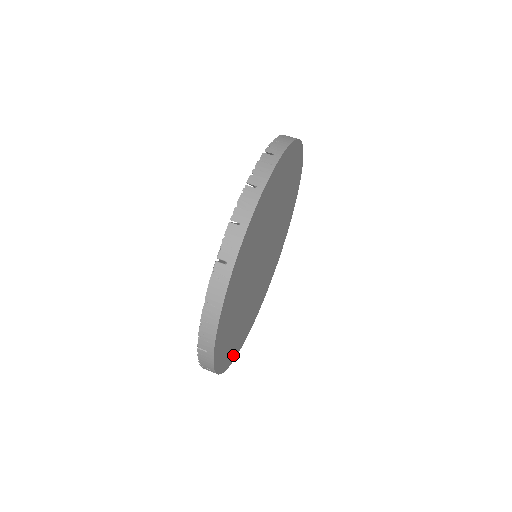
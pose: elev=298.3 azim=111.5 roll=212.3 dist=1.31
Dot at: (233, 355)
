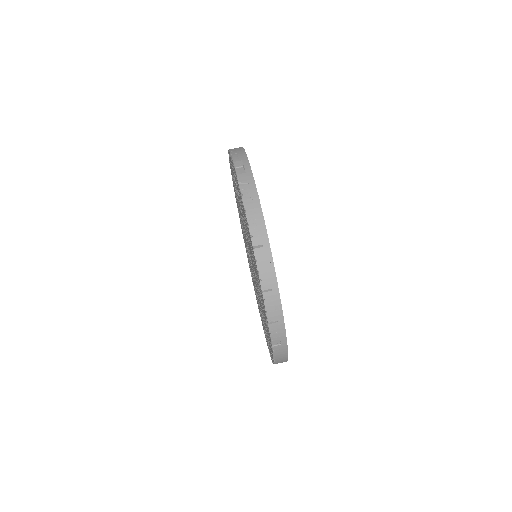
Dot at: occluded
